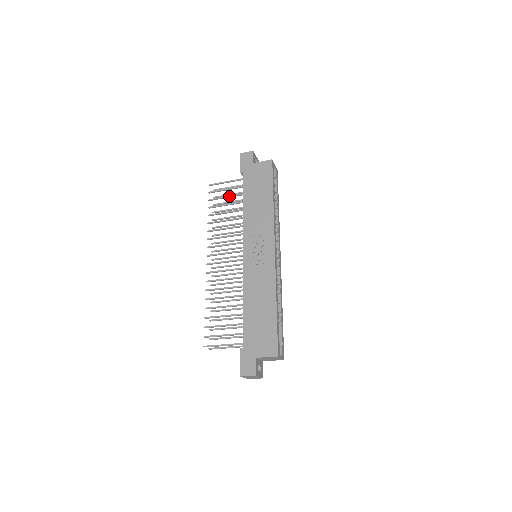
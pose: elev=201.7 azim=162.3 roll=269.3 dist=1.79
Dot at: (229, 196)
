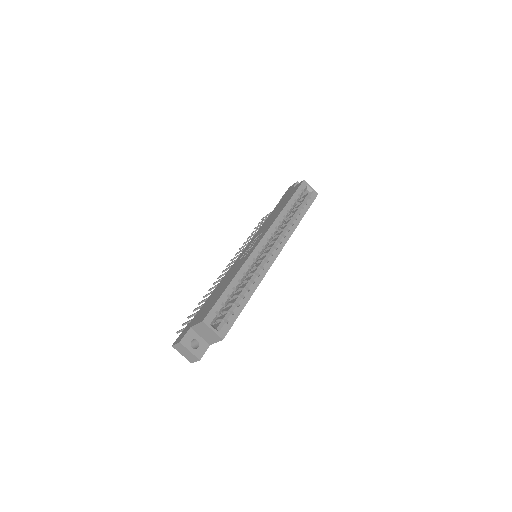
Dot at: occluded
